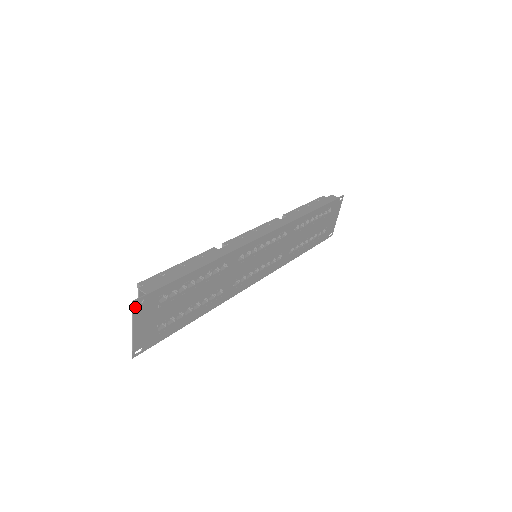
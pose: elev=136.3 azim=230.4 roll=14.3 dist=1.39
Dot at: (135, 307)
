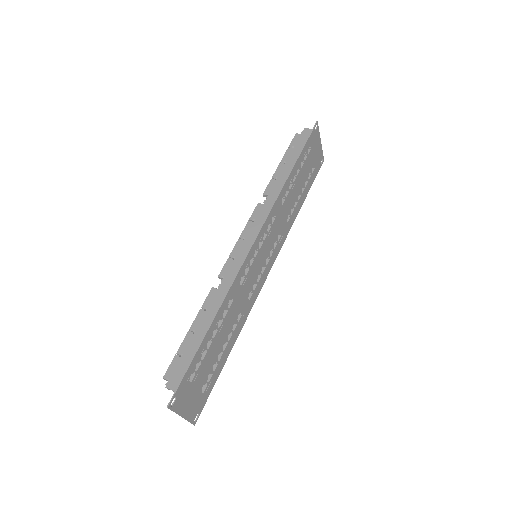
Dot at: (172, 407)
